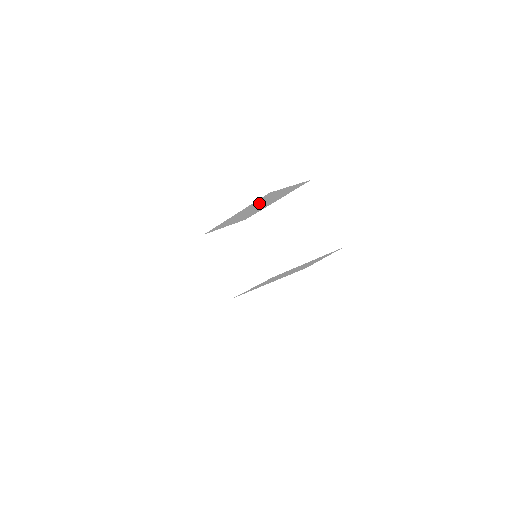
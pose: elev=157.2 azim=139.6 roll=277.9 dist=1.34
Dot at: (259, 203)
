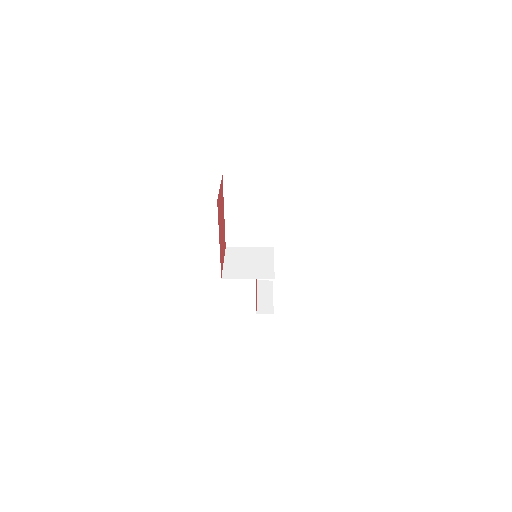
Dot at: (240, 200)
